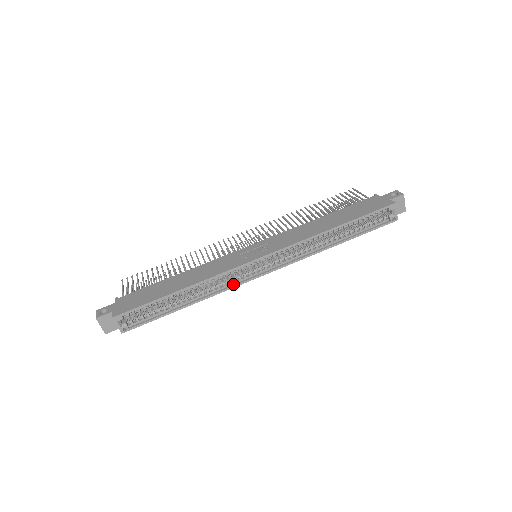
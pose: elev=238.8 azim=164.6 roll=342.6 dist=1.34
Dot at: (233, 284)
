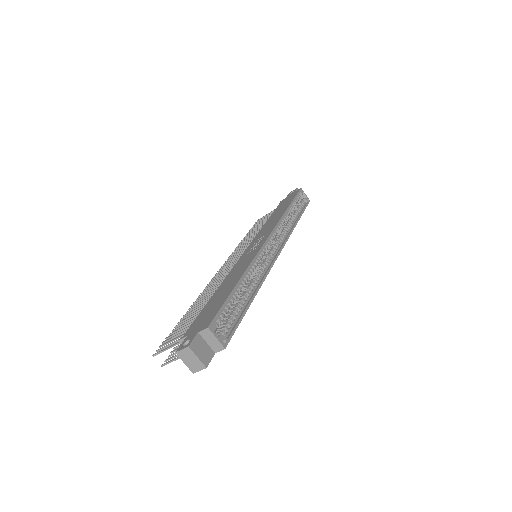
Dot at: (267, 269)
